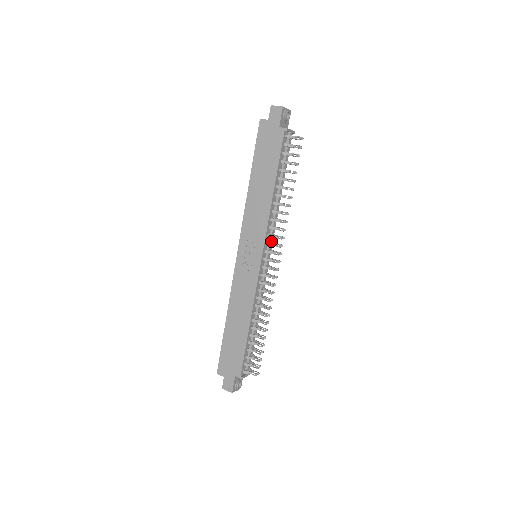
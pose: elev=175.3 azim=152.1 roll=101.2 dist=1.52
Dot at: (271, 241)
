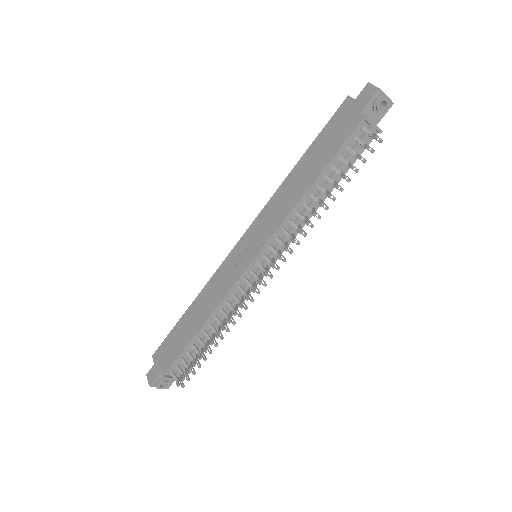
Dot at: (278, 248)
